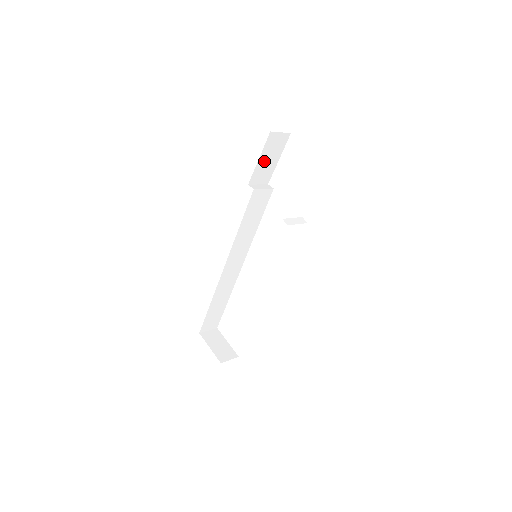
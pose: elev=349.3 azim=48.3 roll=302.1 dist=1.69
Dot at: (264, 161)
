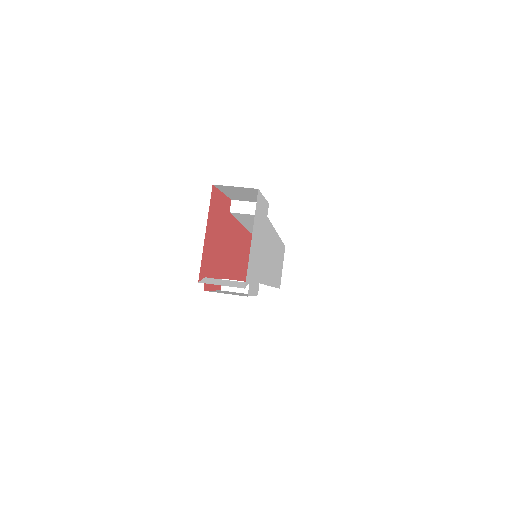
Dot at: (236, 194)
